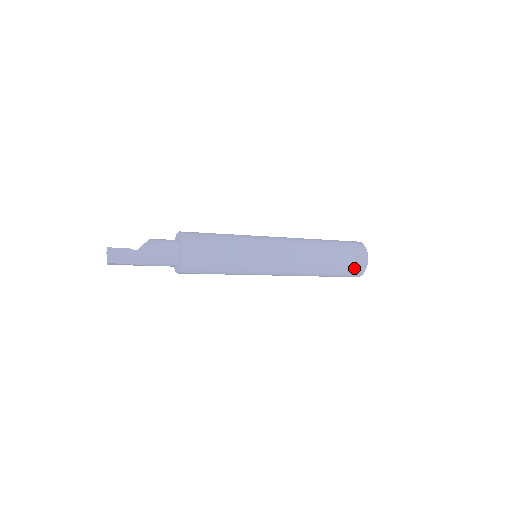
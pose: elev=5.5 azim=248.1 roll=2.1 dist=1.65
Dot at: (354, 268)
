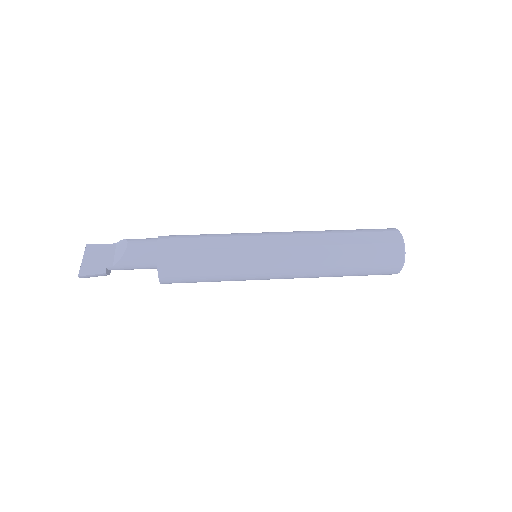
Dot at: occluded
